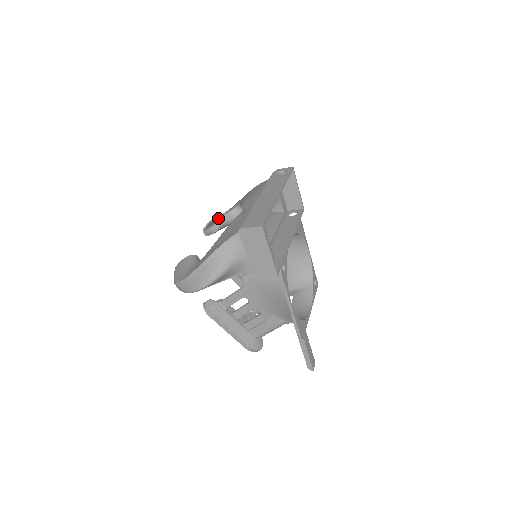
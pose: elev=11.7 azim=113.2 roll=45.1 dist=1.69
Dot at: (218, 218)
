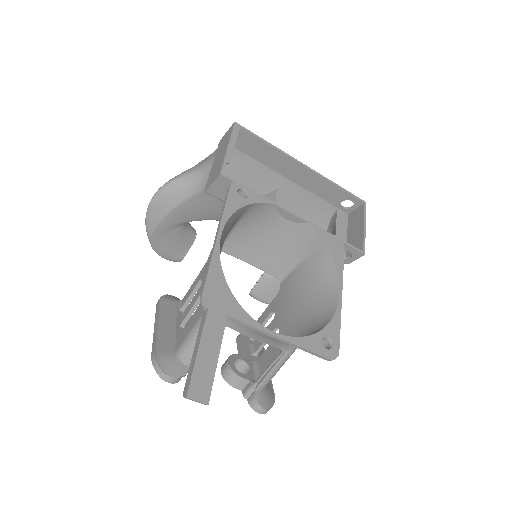
Dot at: occluded
